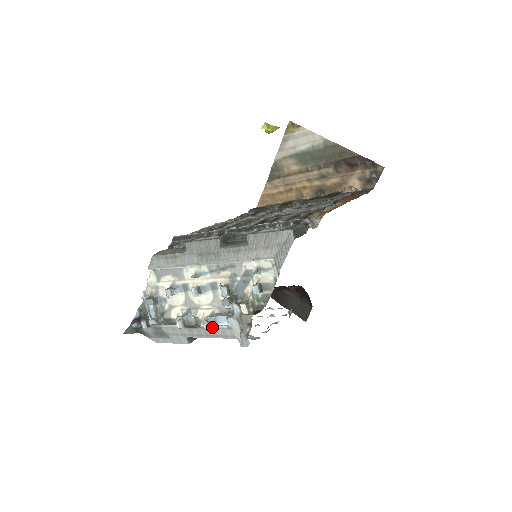
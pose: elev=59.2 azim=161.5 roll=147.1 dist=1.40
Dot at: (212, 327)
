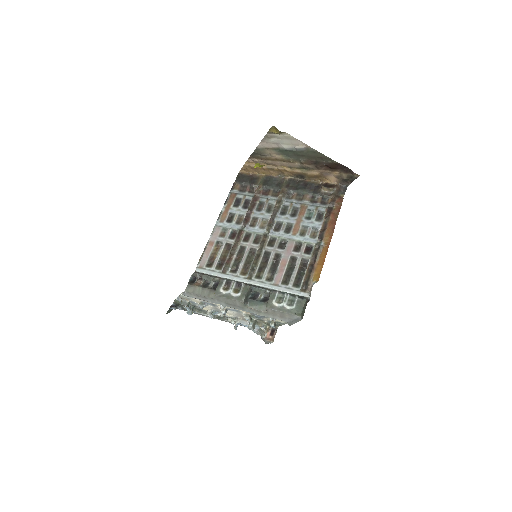
Dot at: occluded
